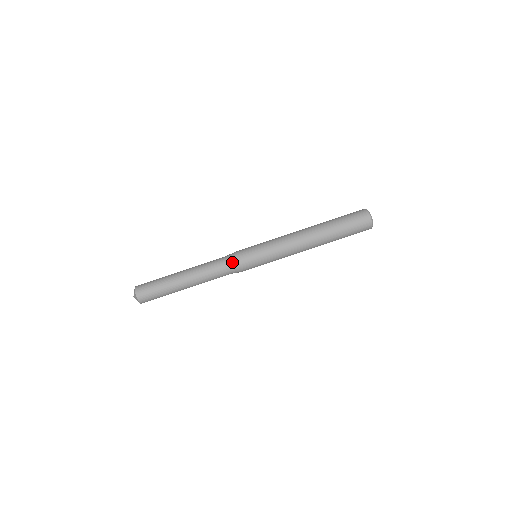
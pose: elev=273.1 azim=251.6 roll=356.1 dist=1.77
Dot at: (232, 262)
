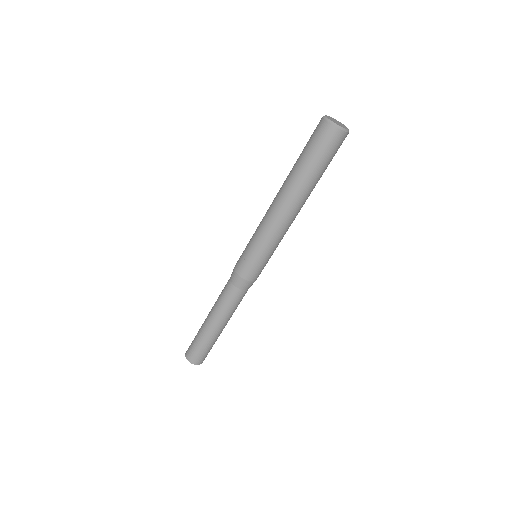
Dot at: (233, 277)
